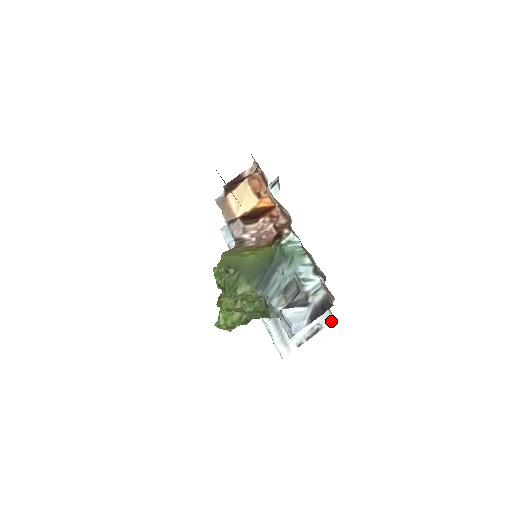
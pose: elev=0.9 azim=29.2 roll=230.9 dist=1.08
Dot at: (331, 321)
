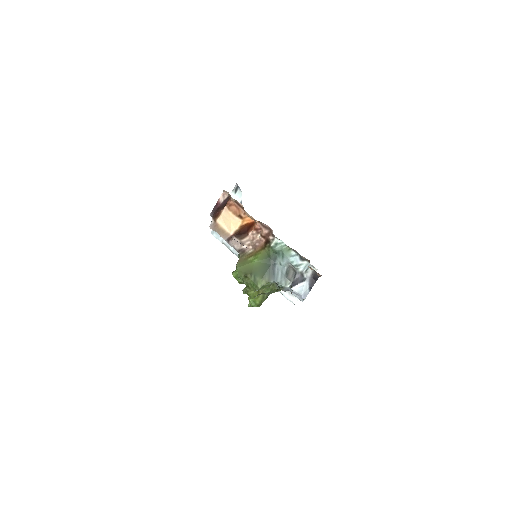
Dot at: occluded
